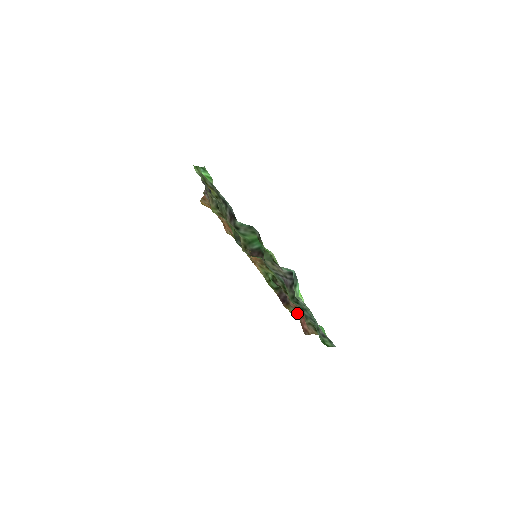
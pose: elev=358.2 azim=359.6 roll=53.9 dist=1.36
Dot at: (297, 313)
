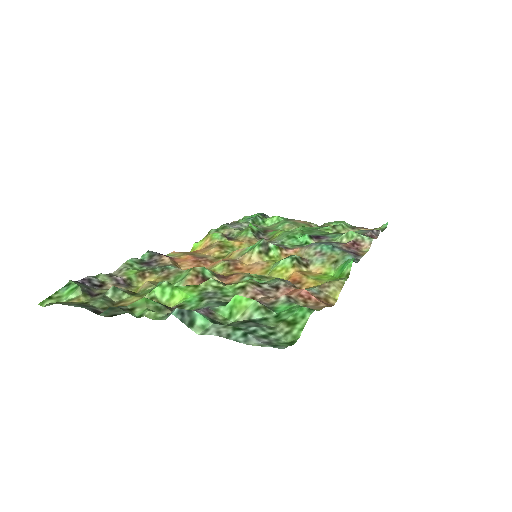
Dot at: (308, 290)
